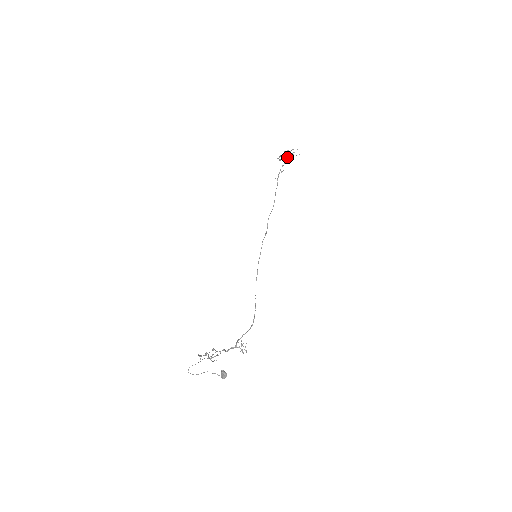
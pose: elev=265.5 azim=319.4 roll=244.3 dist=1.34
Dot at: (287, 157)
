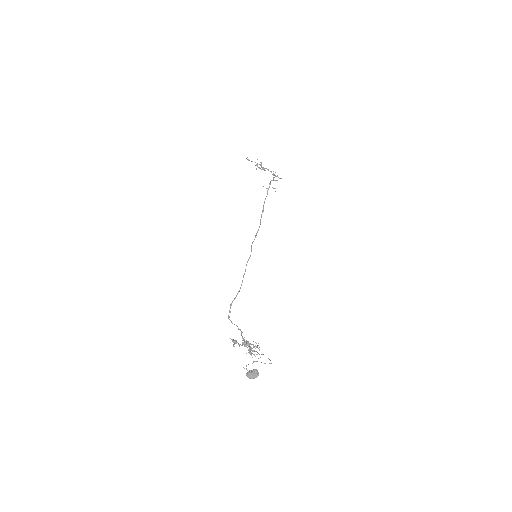
Dot at: occluded
